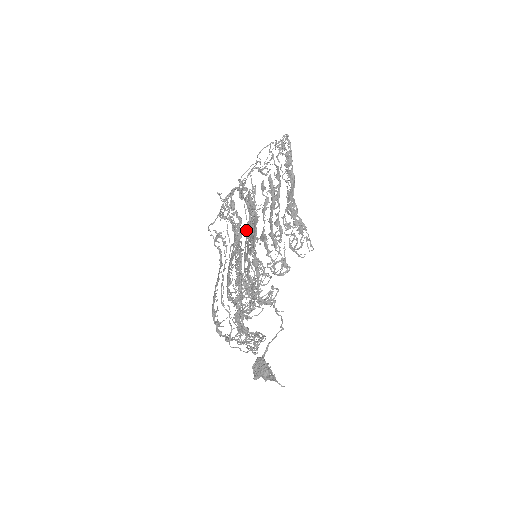
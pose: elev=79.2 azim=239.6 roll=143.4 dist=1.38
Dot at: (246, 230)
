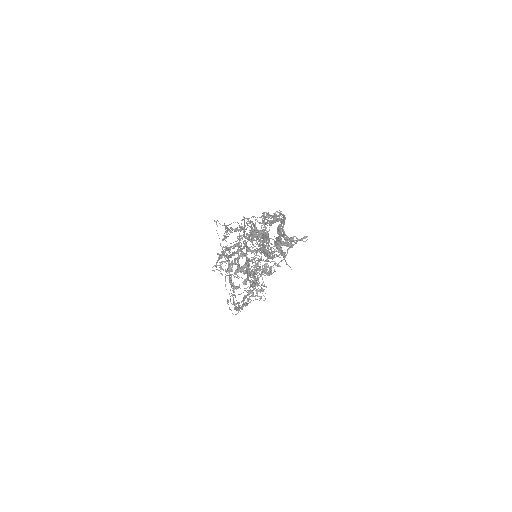
Dot at: occluded
